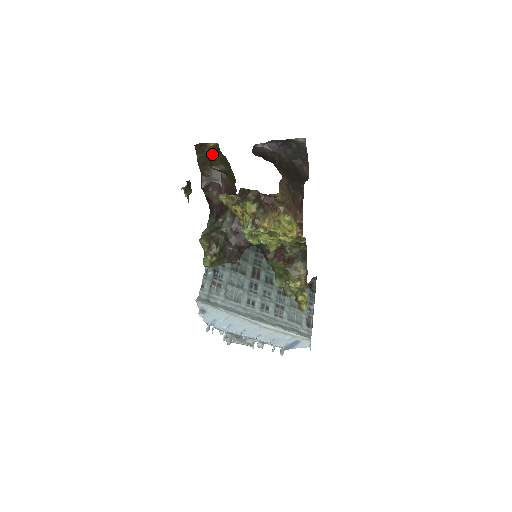
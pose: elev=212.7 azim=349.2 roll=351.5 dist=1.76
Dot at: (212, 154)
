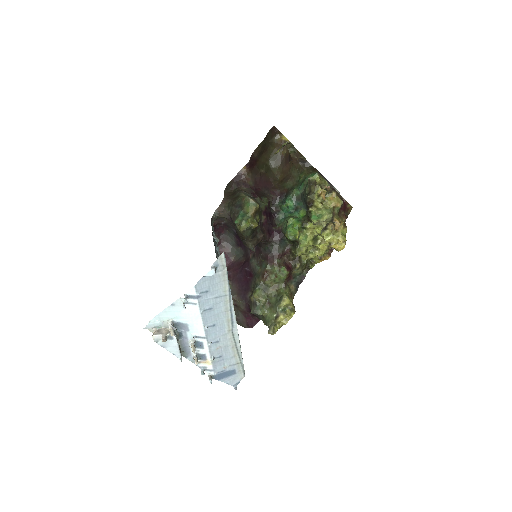
Dot at: (273, 146)
